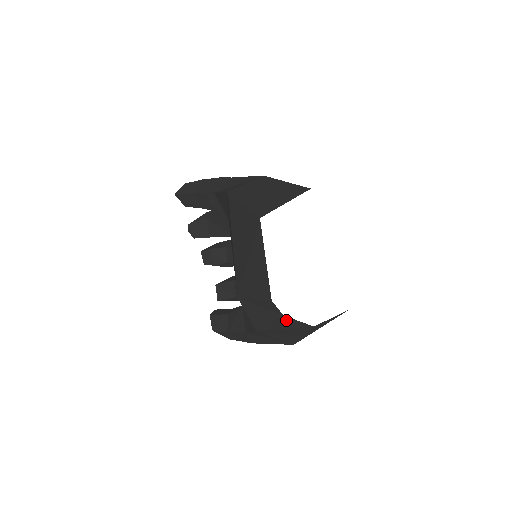
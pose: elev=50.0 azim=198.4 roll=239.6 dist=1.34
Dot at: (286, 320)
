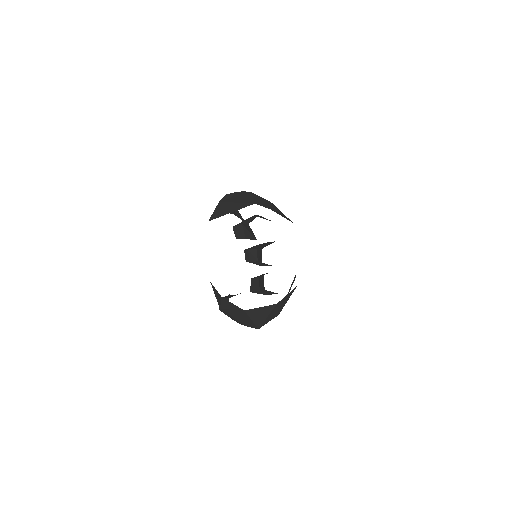
Dot at: (227, 302)
